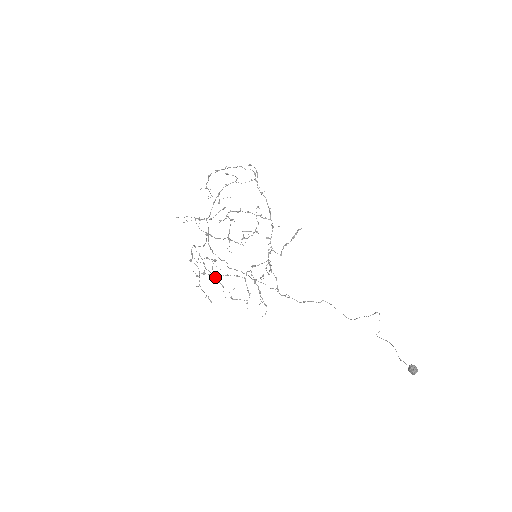
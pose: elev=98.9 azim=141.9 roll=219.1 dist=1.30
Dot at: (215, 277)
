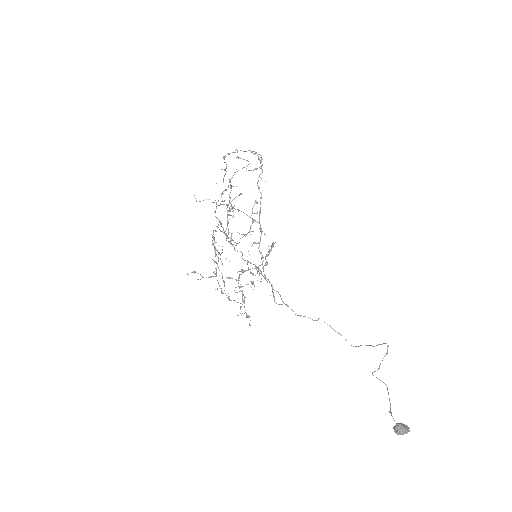
Dot at: occluded
